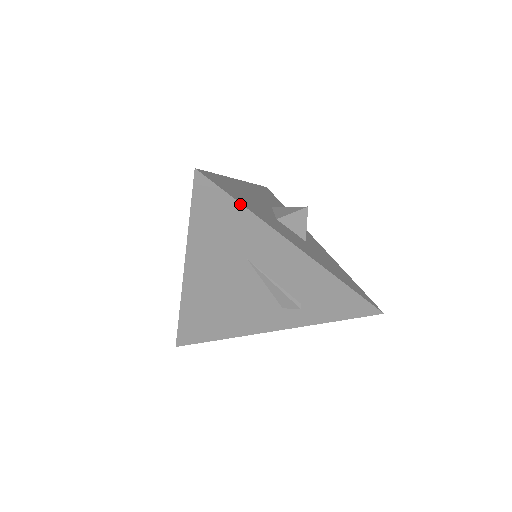
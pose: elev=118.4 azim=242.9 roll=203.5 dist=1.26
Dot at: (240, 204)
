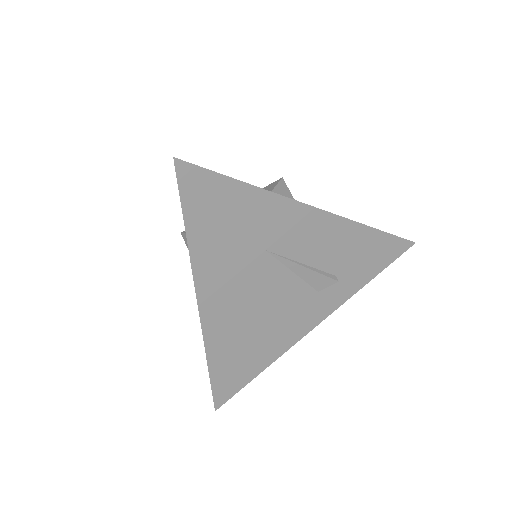
Dot at: (239, 182)
